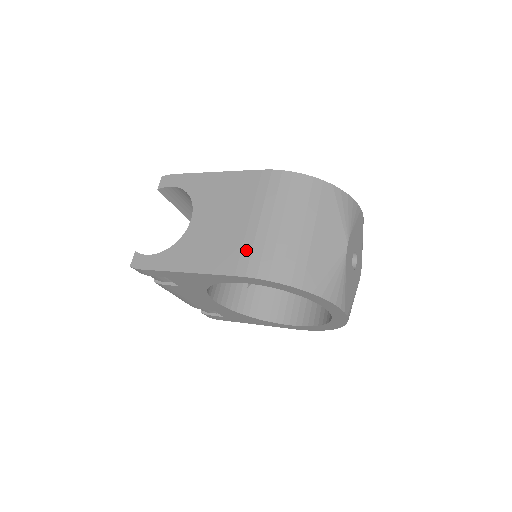
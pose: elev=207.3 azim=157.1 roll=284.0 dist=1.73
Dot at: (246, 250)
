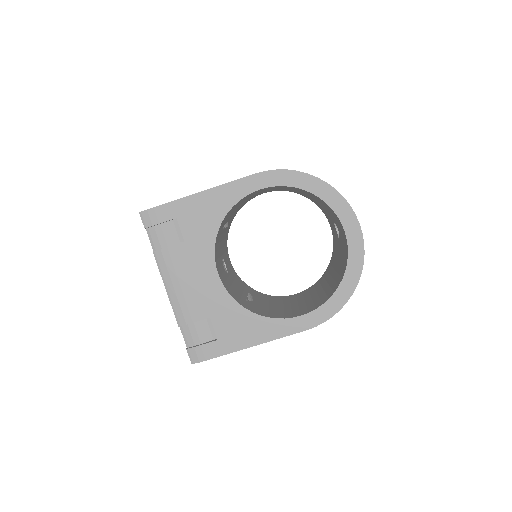
Dot at: occluded
